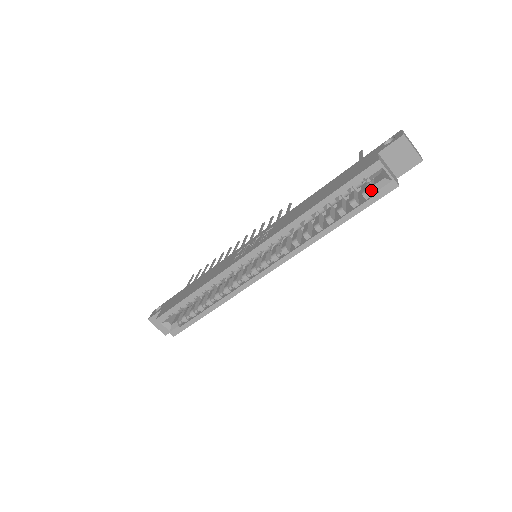
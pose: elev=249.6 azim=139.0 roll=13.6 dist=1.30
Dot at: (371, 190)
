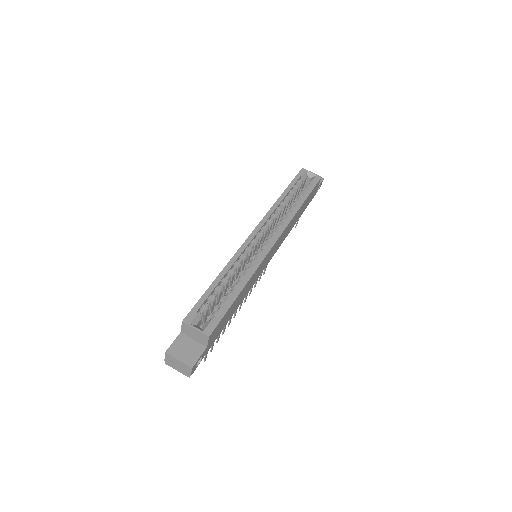
Dot at: (308, 185)
